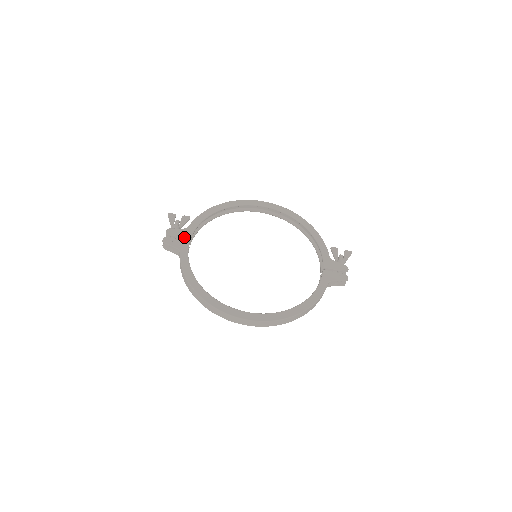
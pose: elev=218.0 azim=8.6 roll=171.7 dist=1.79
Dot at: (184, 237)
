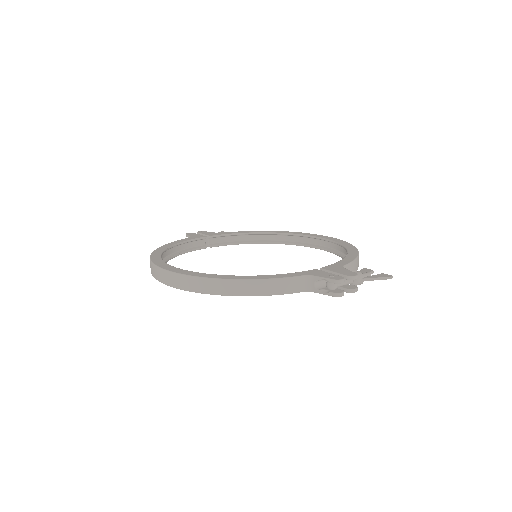
Dot at: (207, 234)
